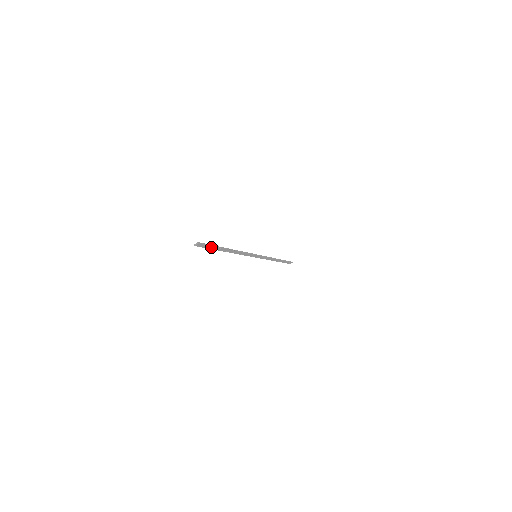
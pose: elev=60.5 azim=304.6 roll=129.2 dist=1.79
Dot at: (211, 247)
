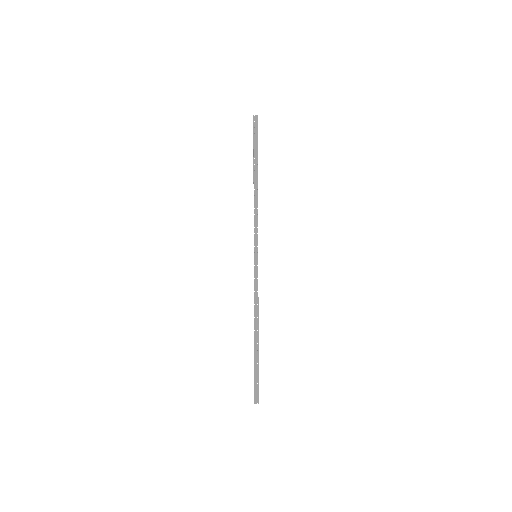
Dot at: (256, 374)
